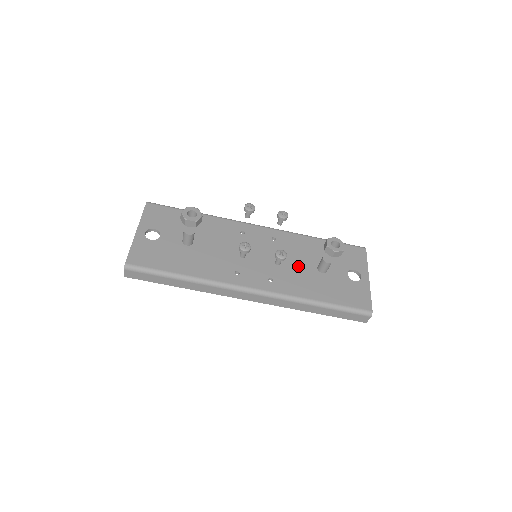
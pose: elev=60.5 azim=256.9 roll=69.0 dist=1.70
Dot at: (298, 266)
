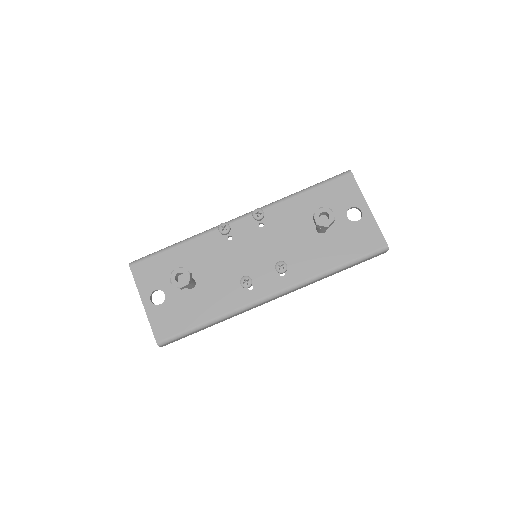
Dot at: (298, 241)
